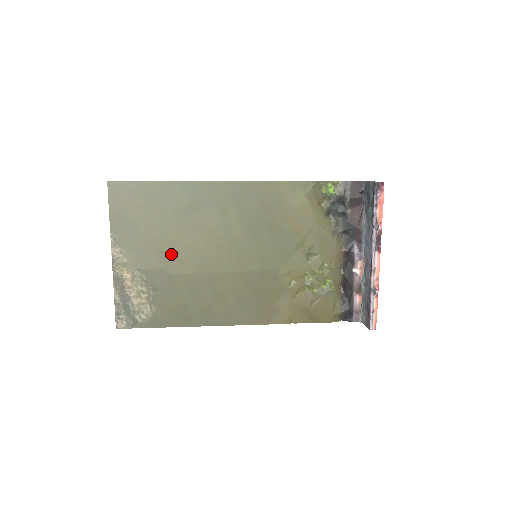
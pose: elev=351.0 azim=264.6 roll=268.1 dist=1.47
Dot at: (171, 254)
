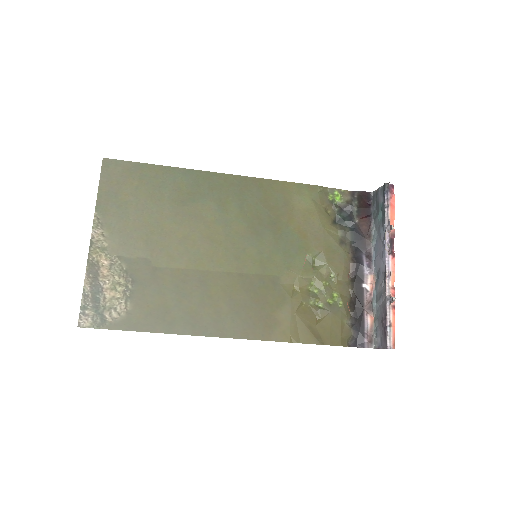
Dot at: (160, 243)
